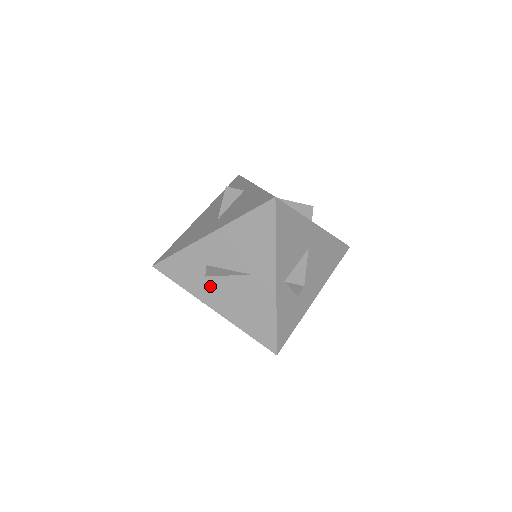
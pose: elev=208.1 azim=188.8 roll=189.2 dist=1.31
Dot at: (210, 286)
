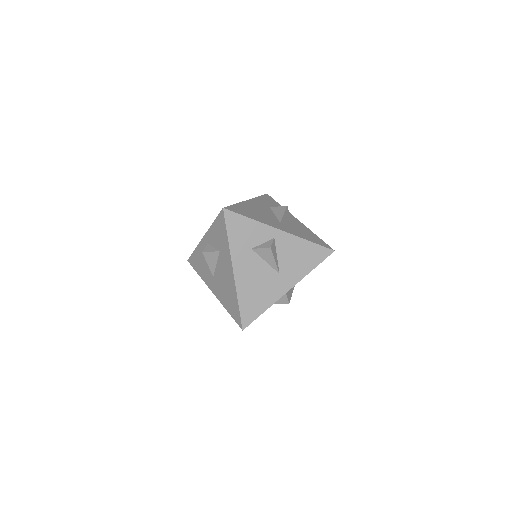
Dot at: (248, 257)
